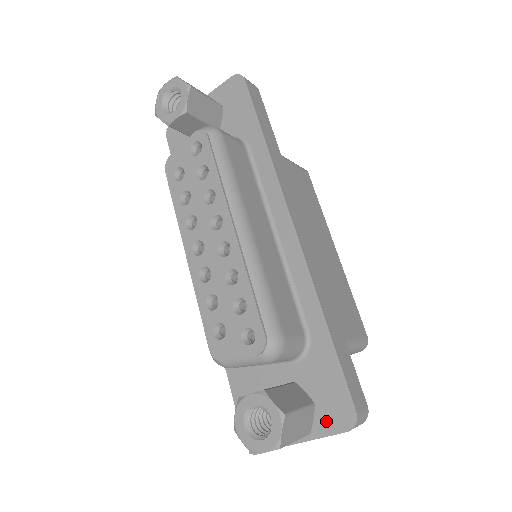
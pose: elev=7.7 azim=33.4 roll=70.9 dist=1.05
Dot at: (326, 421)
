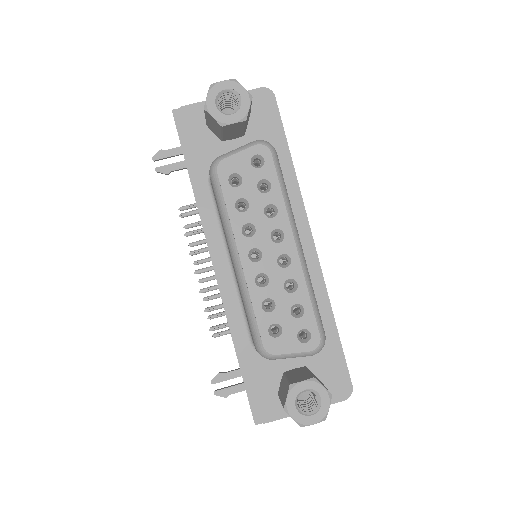
Dot at: occluded
